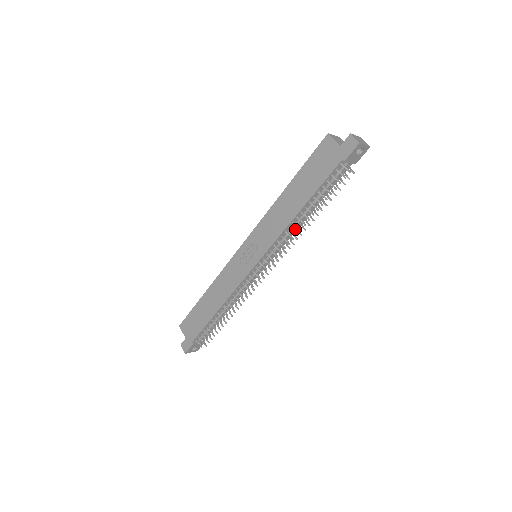
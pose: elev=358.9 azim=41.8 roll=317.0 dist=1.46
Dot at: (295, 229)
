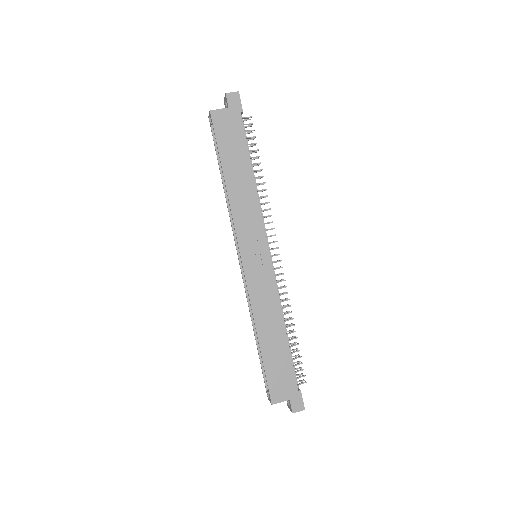
Dot at: occluded
